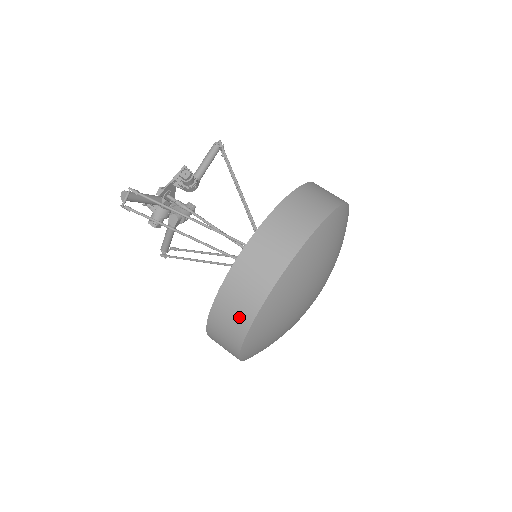
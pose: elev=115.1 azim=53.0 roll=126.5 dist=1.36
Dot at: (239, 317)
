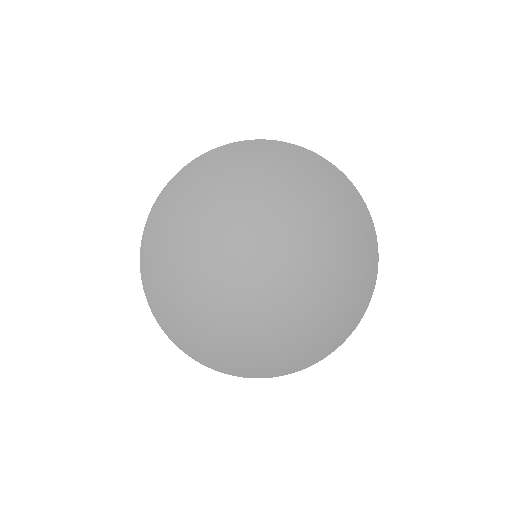
Dot at: occluded
